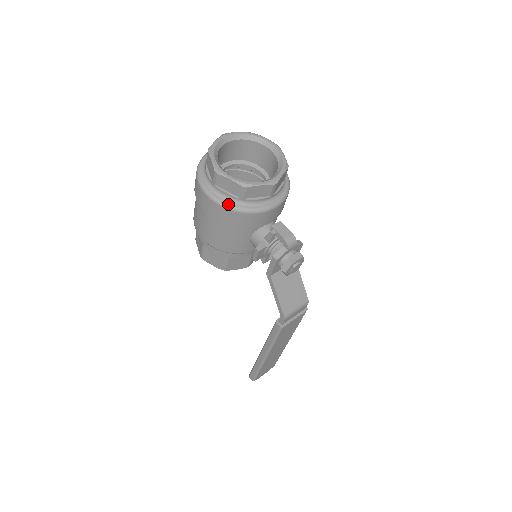
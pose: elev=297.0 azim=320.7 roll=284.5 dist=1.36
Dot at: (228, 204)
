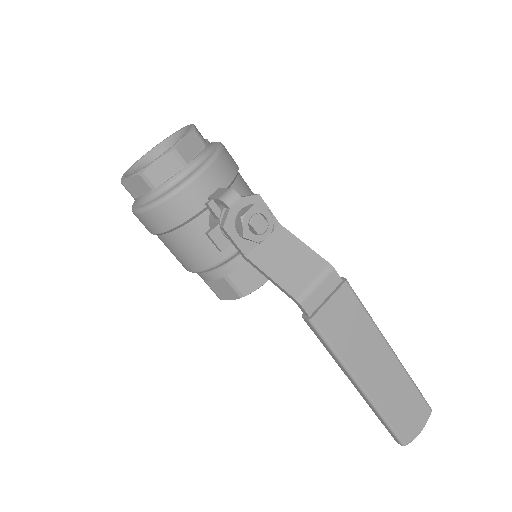
Dot at: (147, 205)
